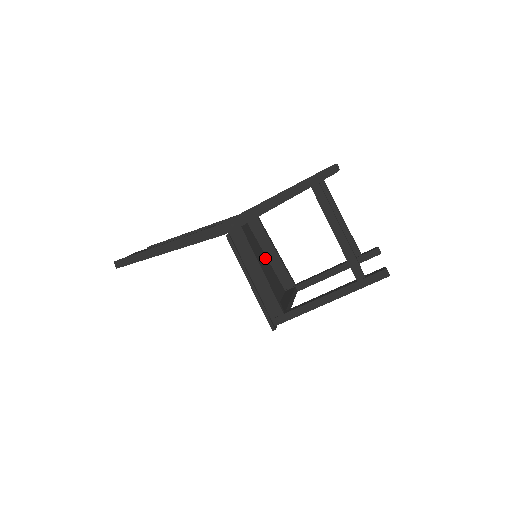
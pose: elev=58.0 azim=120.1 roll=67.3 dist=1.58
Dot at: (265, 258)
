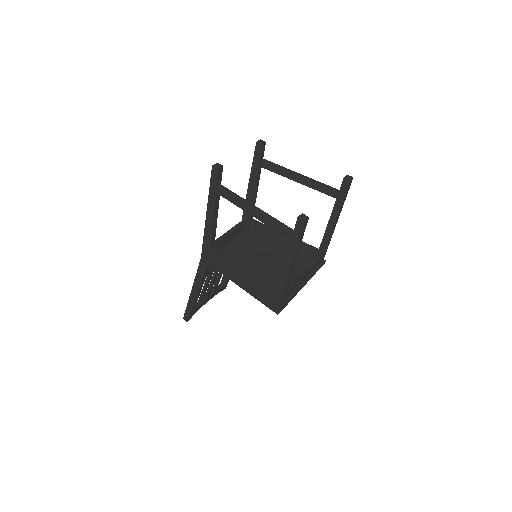
Dot at: (279, 247)
